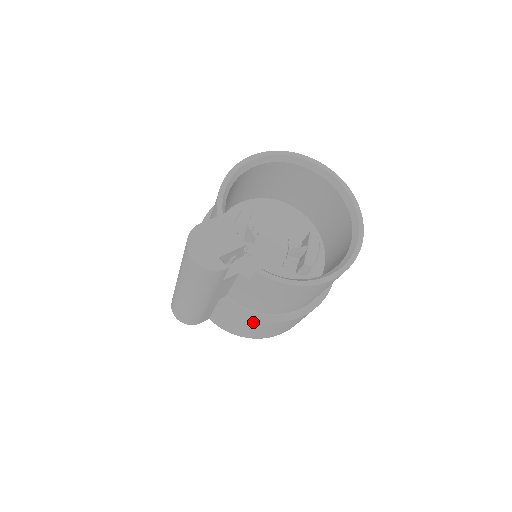
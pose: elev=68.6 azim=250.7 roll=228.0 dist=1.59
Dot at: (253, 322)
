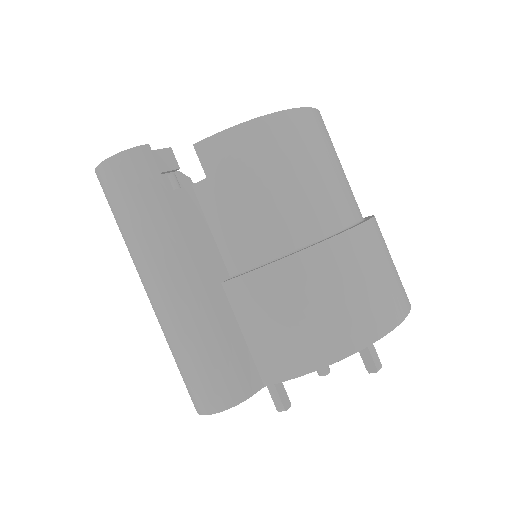
Dot at: (290, 274)
